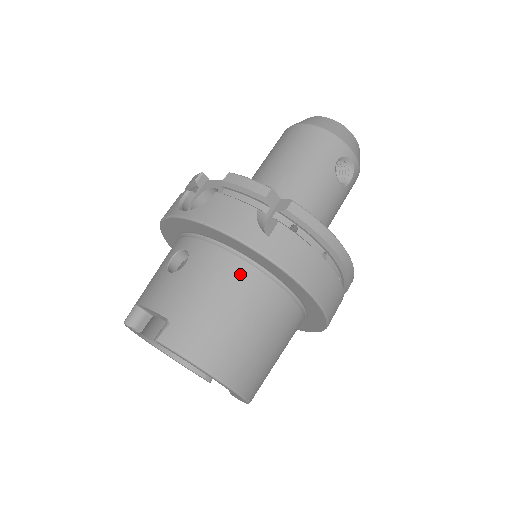
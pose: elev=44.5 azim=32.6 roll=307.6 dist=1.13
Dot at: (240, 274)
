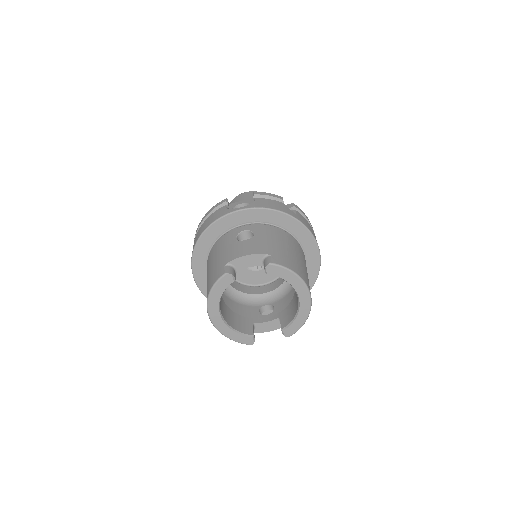
Dot at: (287, 236)
